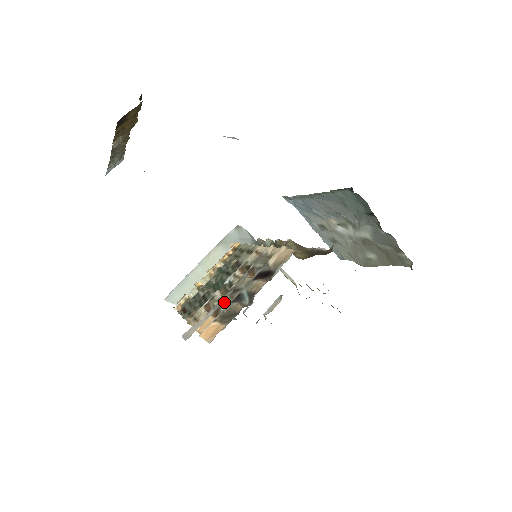
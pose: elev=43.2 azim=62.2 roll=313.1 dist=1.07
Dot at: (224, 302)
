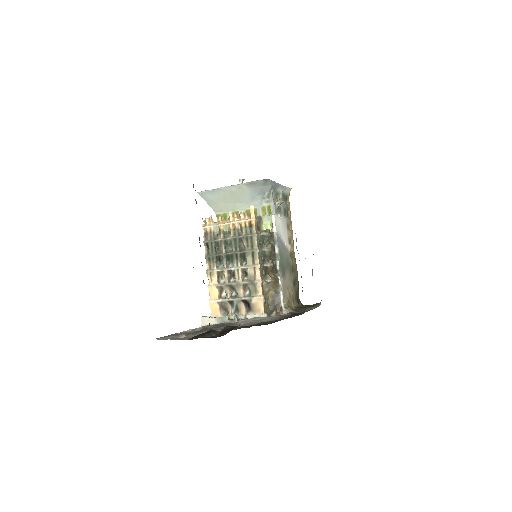
Dot at: (226, 290)
